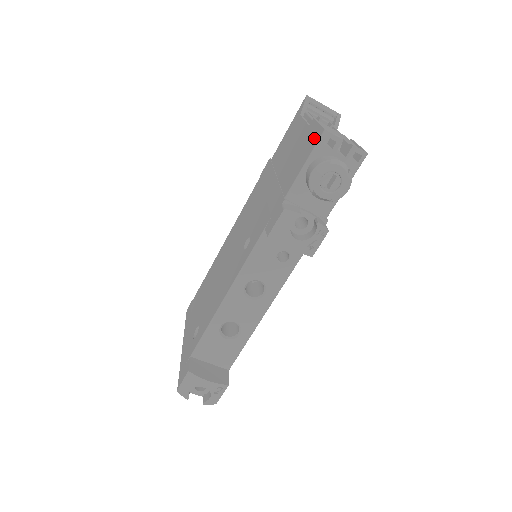
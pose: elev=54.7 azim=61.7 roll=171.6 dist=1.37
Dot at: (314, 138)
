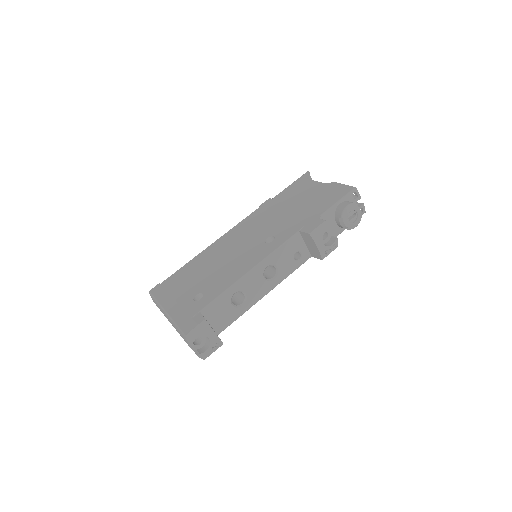
Dot at: (343, 190)
